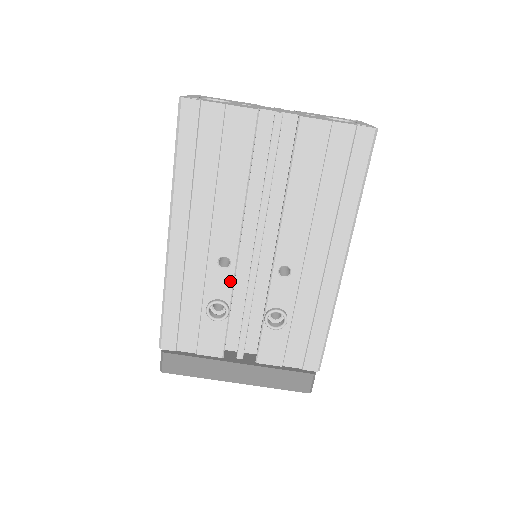
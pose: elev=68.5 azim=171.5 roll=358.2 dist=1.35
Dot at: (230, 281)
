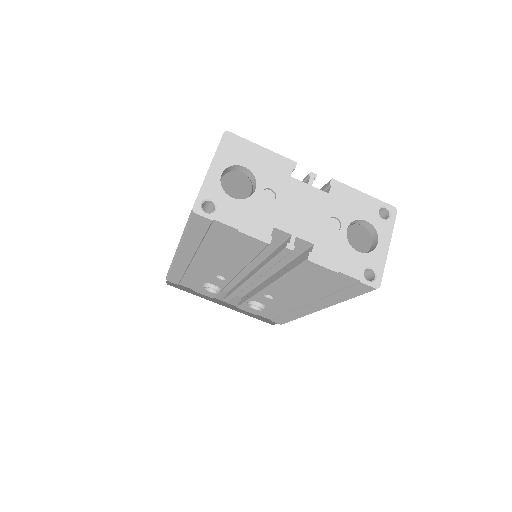
Dot at: (224, 284)
